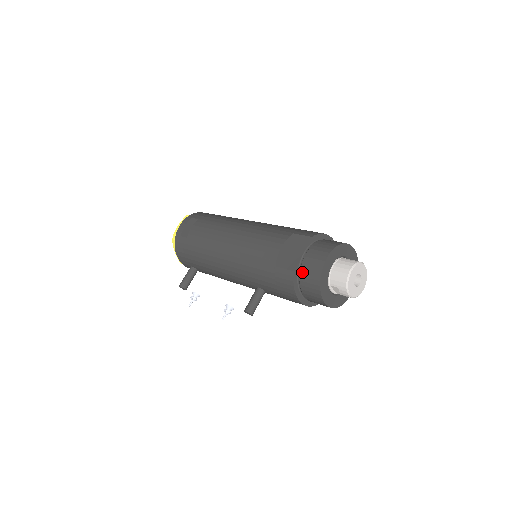
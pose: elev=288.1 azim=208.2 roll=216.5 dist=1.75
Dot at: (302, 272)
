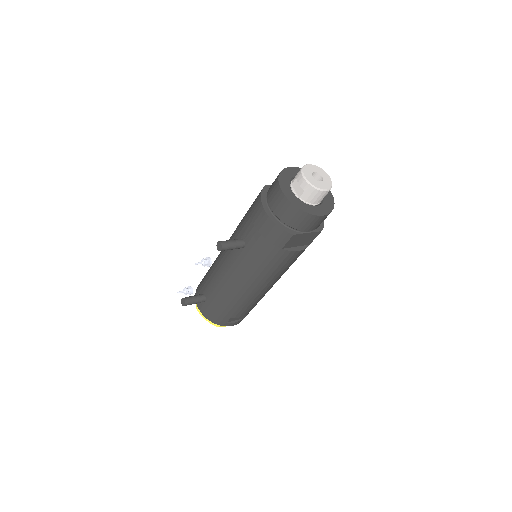
Dot at: occluded
